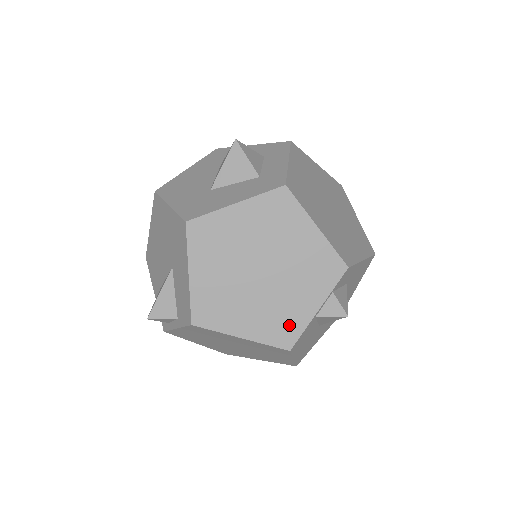
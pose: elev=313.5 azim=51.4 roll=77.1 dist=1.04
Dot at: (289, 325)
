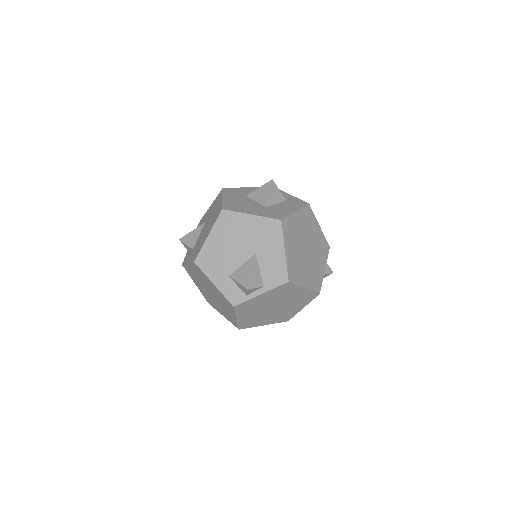
Dot at: (318, 279)
